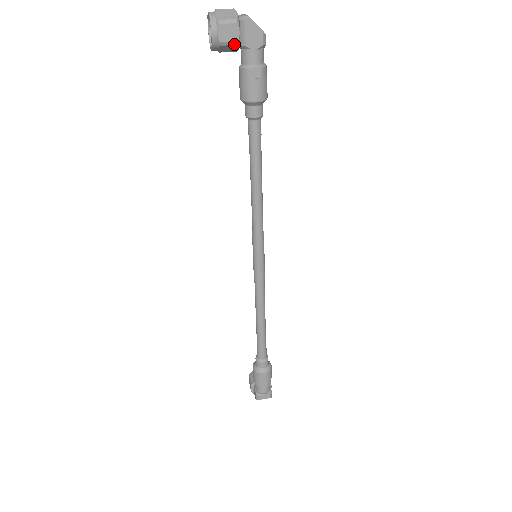
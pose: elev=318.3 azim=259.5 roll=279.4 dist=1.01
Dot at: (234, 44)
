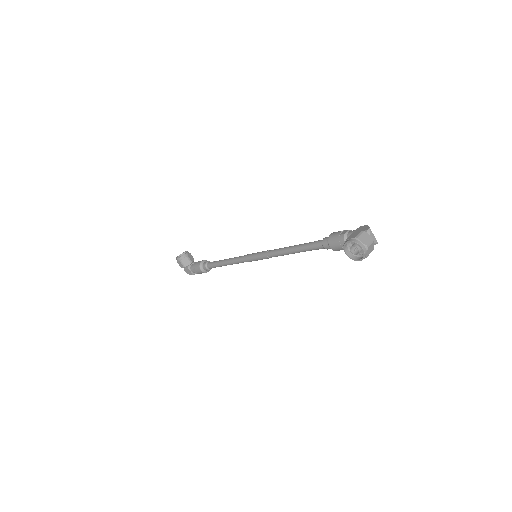
Dot at: (361, 253)
